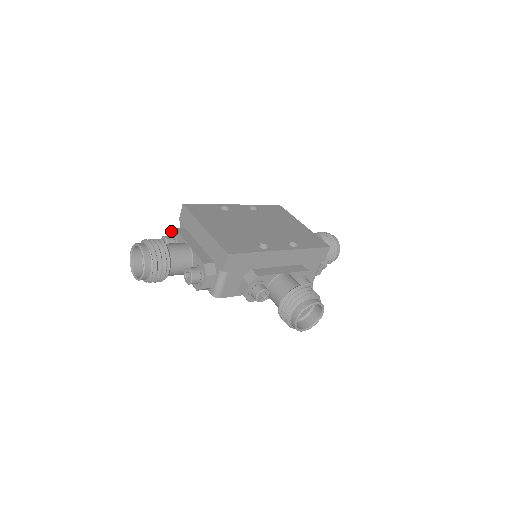
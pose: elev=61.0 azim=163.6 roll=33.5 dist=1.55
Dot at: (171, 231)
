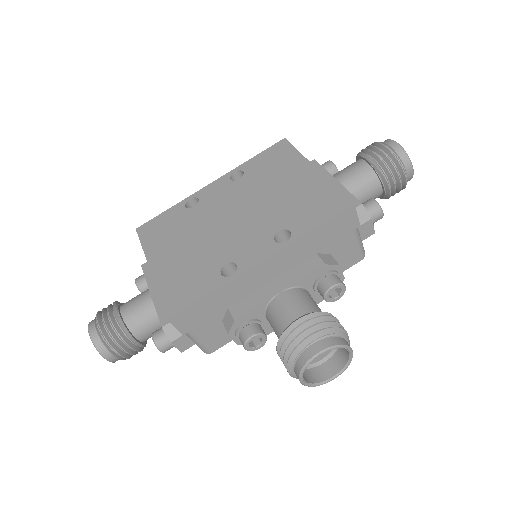
Dot at: occluded
